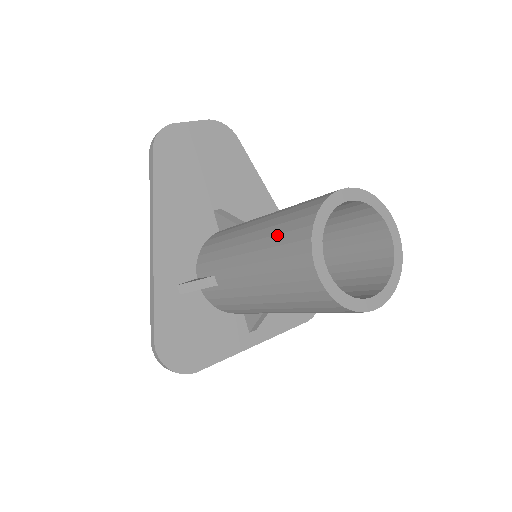
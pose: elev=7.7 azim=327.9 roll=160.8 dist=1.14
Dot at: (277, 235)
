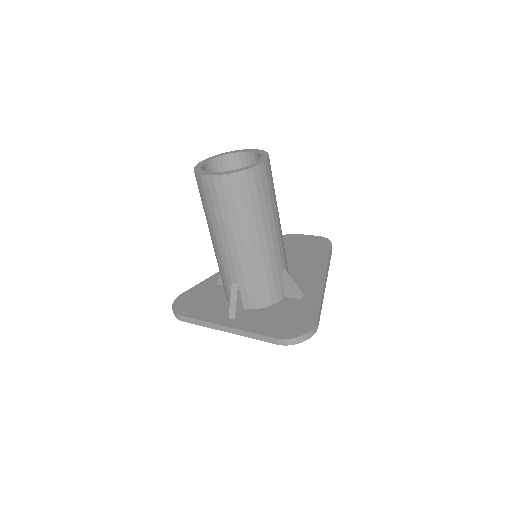
Dot at: occluded
